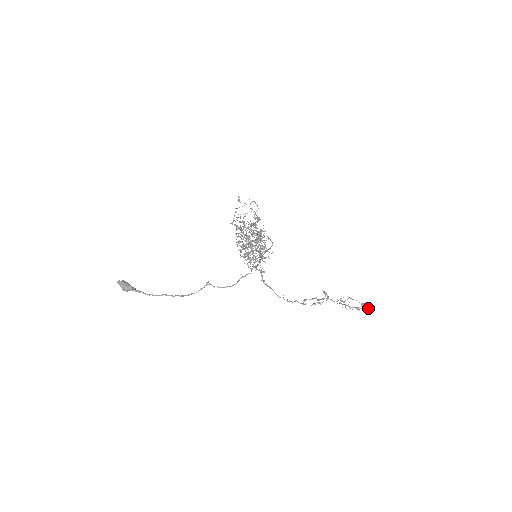
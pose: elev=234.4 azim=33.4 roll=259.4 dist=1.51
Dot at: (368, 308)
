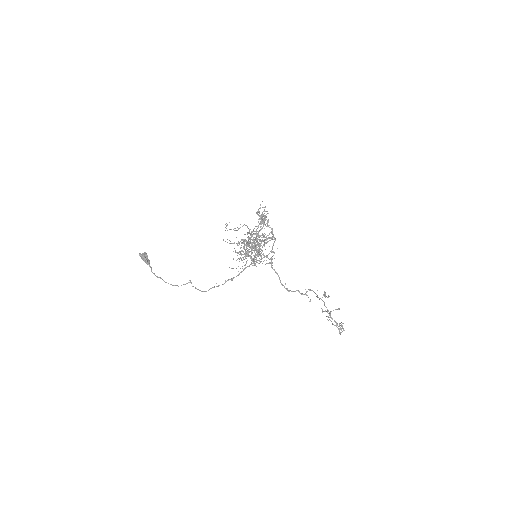
Dot at: (339, 330)
